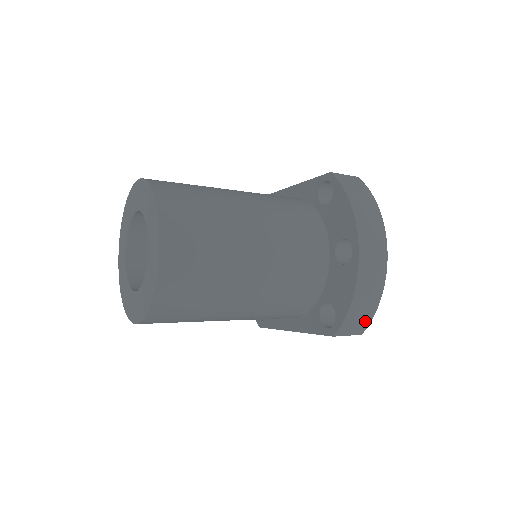
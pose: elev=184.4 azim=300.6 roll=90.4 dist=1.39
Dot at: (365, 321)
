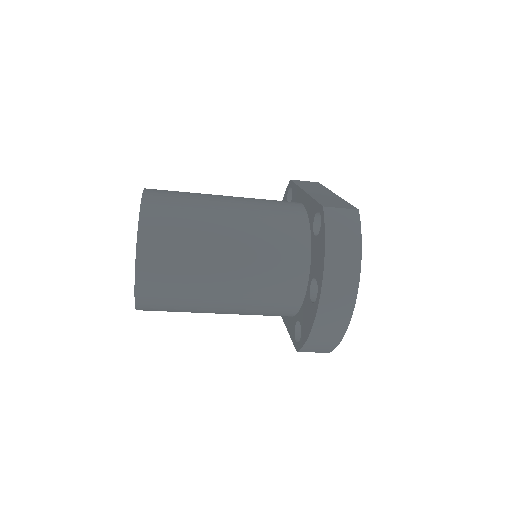
Dot at: (328, 348)
